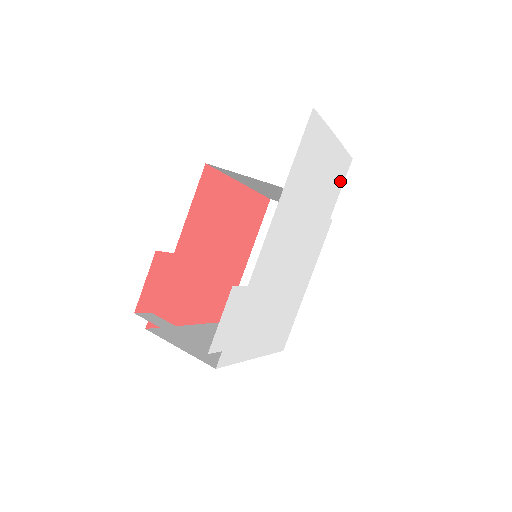
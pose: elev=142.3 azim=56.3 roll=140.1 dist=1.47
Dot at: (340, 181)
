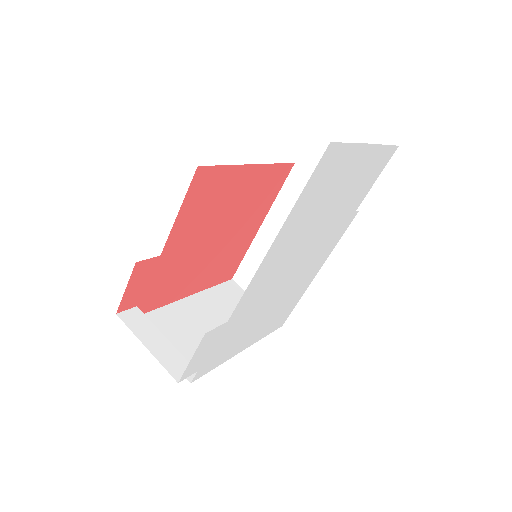
Dot at: (375, 175)
